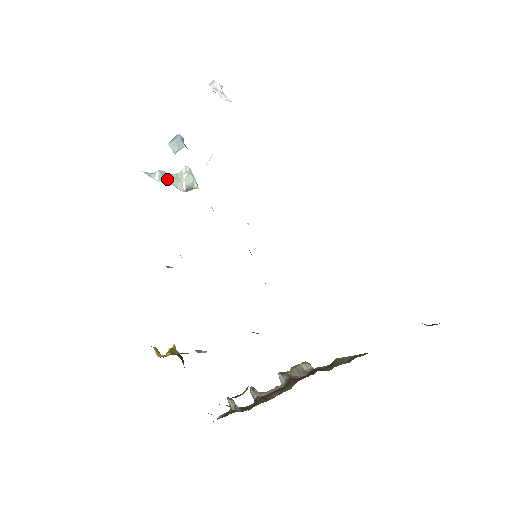
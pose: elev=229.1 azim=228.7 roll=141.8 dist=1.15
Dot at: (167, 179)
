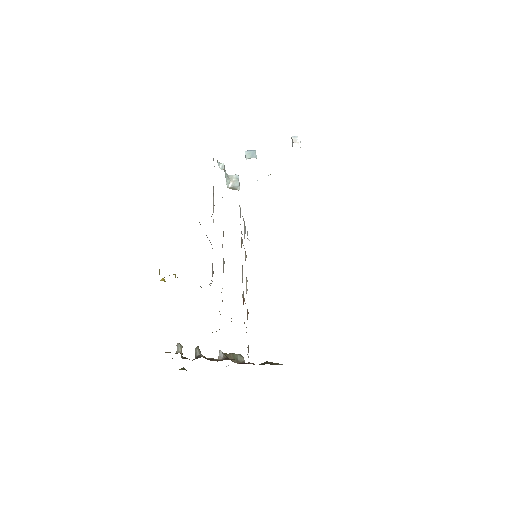
Dot at: (225, 172)
